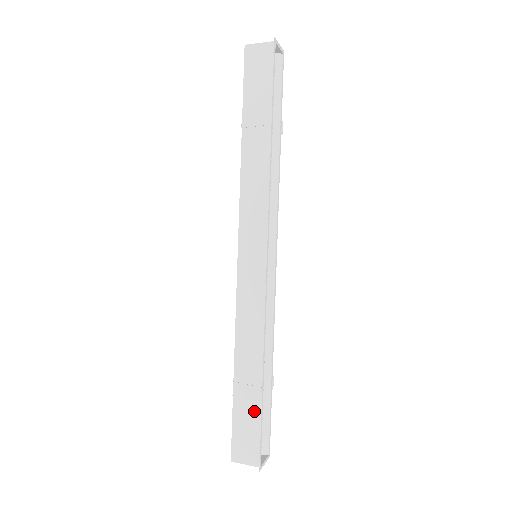
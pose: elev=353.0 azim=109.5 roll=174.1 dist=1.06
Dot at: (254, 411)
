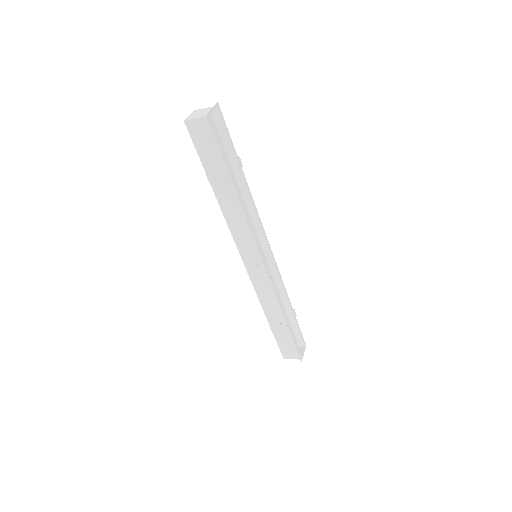
Dot at: (288, 337)
